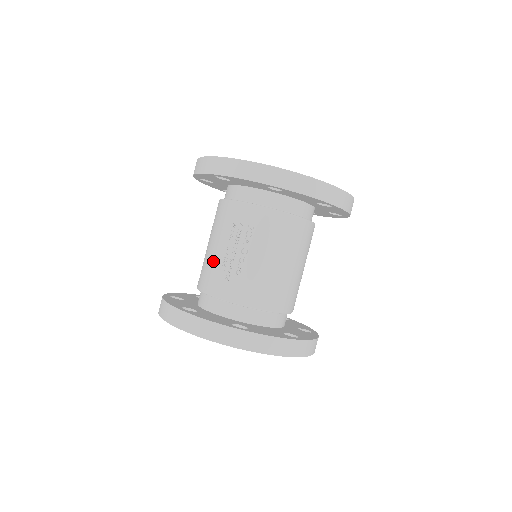
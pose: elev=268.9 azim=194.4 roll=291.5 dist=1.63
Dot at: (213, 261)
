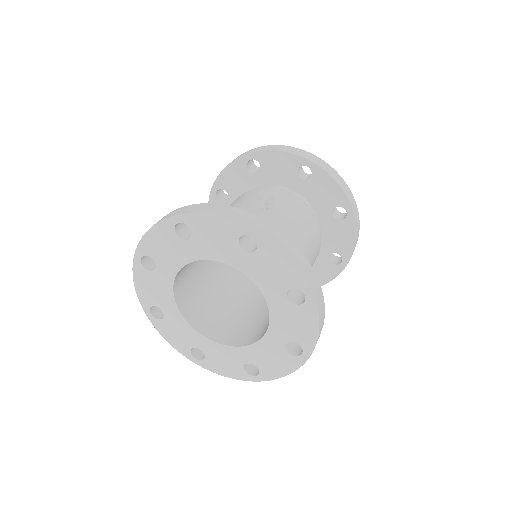
Dot at: occluded
